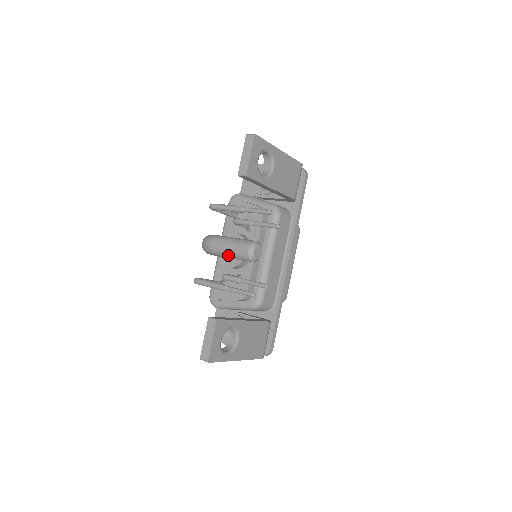
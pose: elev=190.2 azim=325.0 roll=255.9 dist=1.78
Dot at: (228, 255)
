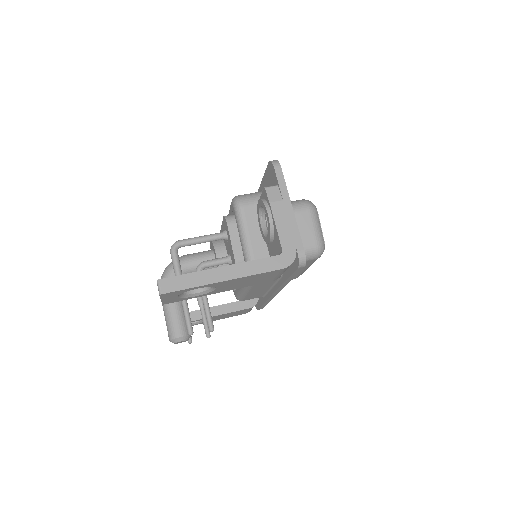
Dot at: occluded
